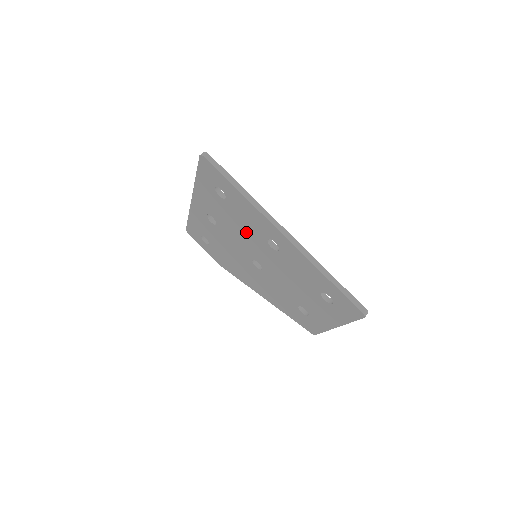
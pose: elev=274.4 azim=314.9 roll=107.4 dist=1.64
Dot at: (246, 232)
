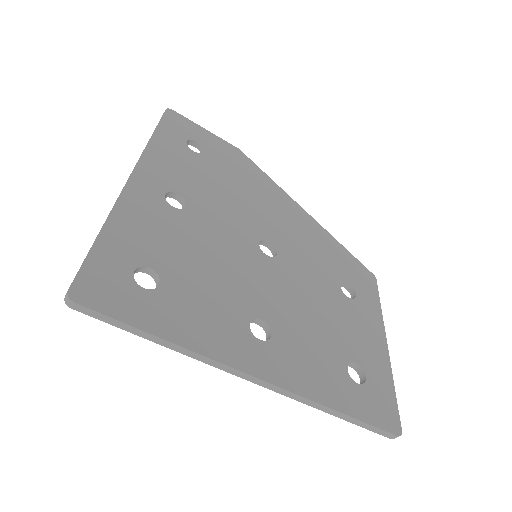
Dot at: occluded
